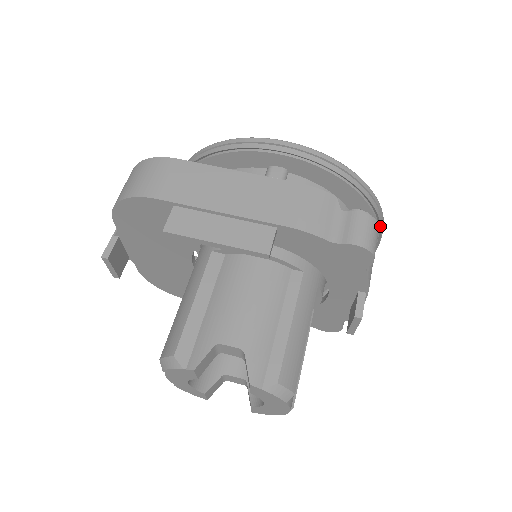
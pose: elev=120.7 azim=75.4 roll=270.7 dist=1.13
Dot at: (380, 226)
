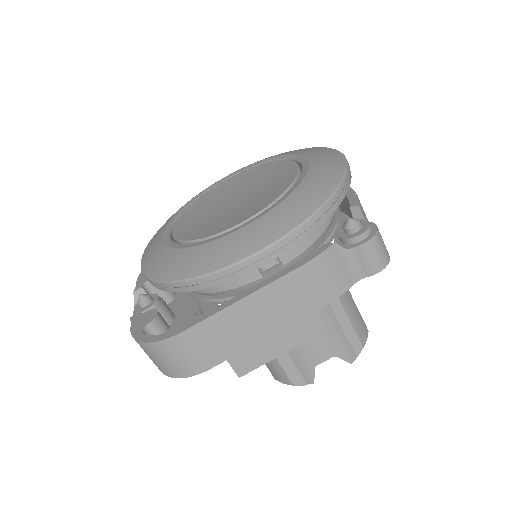
Dot at: occluded
